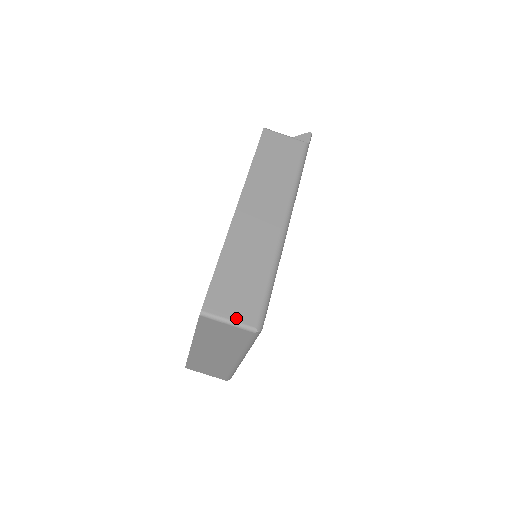
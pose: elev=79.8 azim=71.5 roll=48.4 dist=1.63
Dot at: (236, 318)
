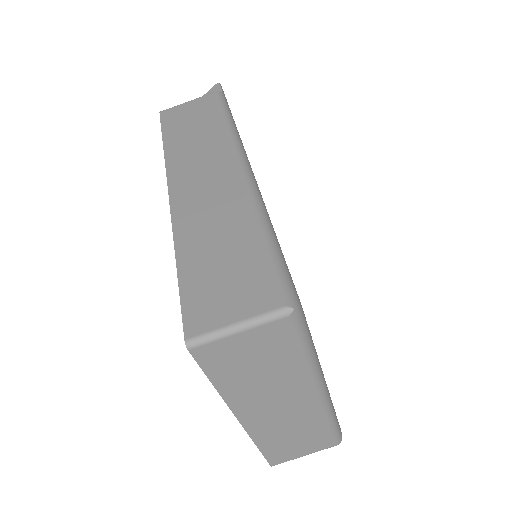
Dot at: (246, 314)
